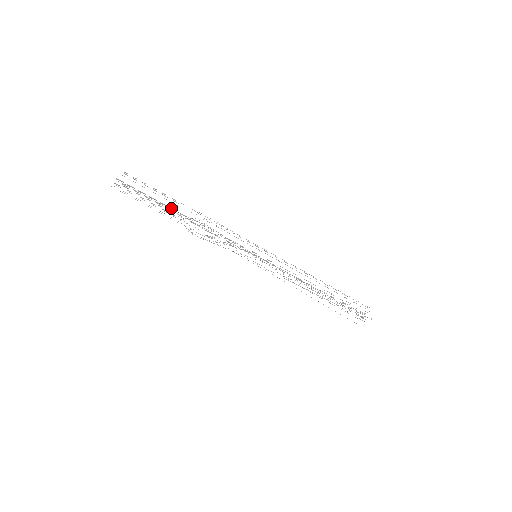
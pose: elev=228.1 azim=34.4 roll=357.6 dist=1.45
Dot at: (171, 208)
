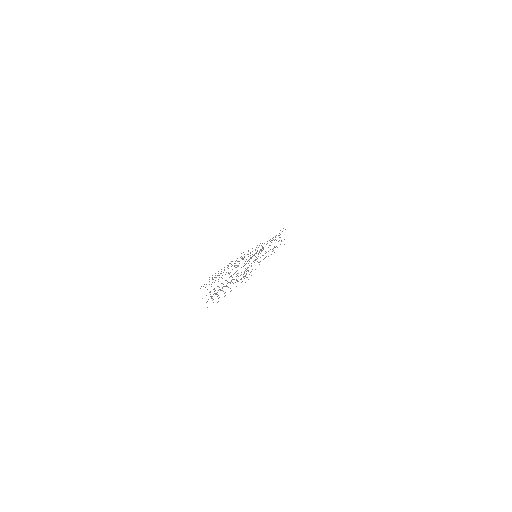
Dot at: occluded
